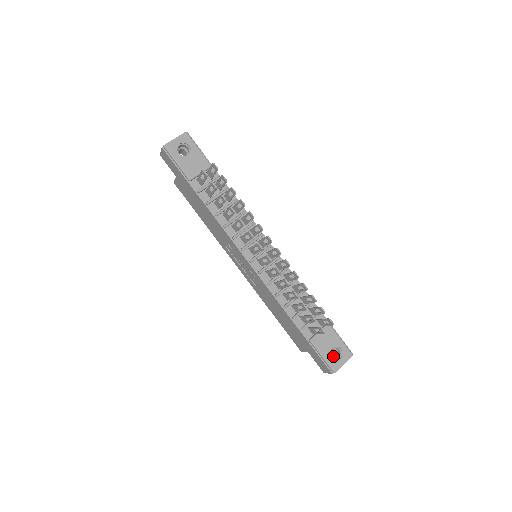
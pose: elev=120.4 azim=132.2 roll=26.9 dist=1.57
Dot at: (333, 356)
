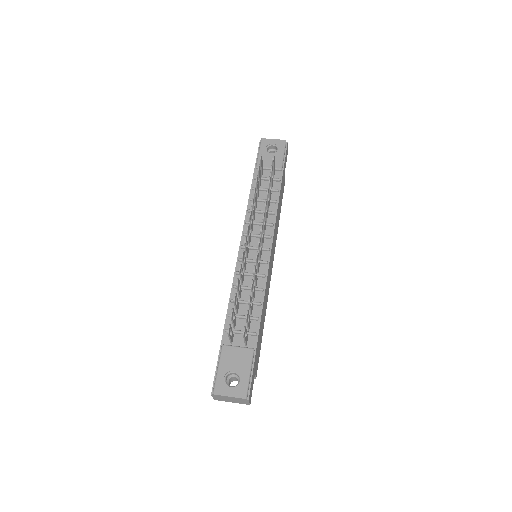
Dot at: (232, 386)
